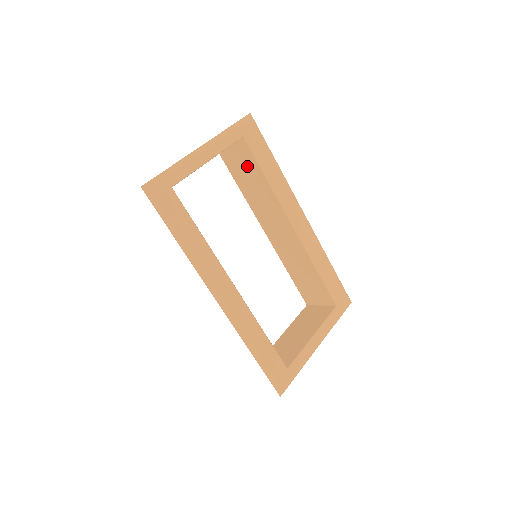
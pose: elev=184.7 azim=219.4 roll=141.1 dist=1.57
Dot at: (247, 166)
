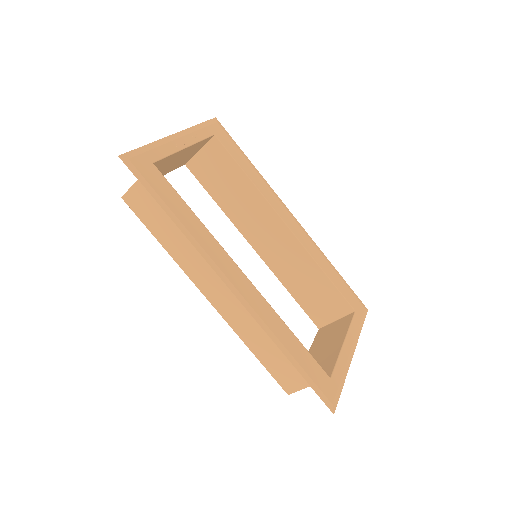
Dot at: (223, 170)
